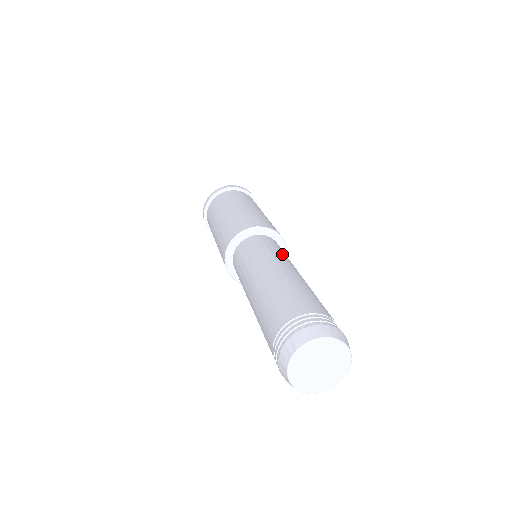
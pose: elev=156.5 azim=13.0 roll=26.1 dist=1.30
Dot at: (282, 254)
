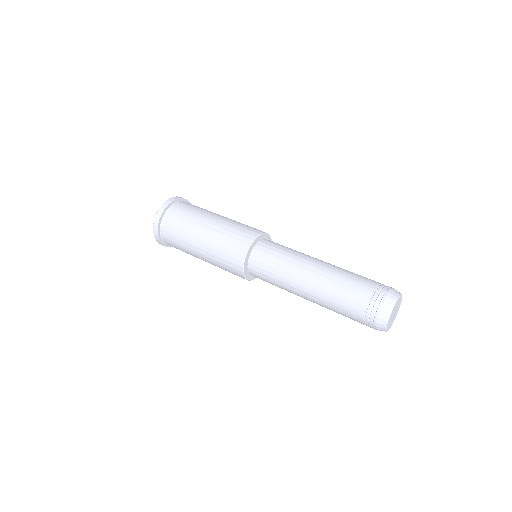
Dot at: (292, 252)
